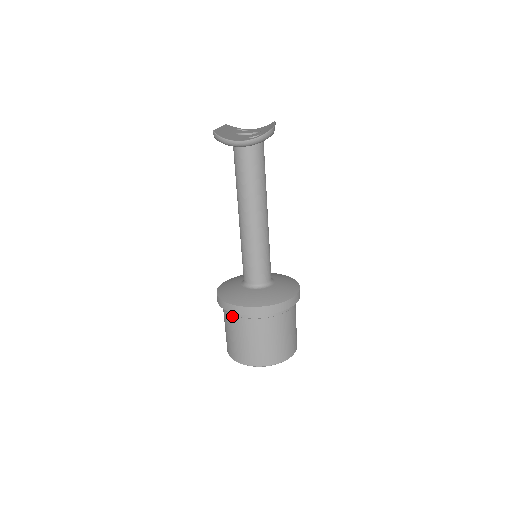
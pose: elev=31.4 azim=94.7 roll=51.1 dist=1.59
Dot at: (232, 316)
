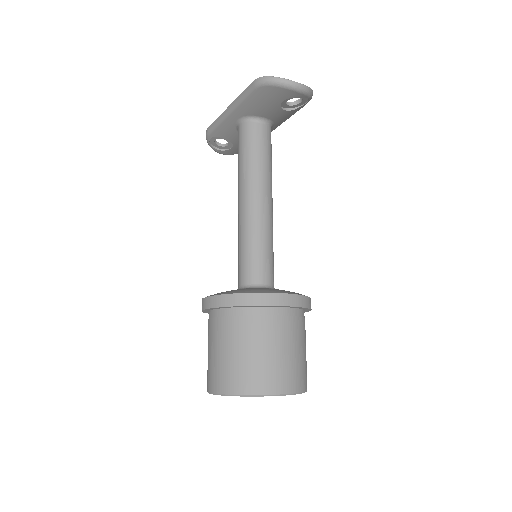
Dot at: (245, 317)
